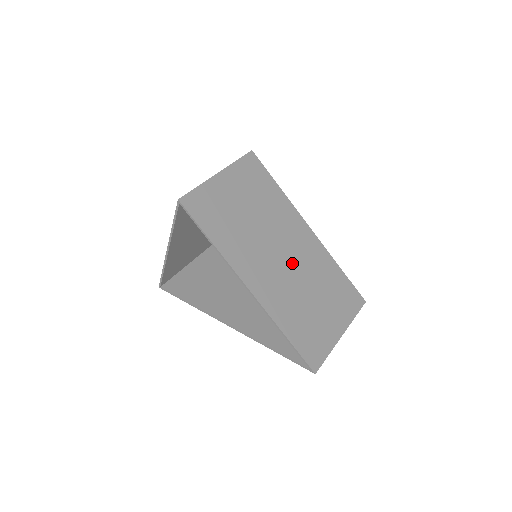
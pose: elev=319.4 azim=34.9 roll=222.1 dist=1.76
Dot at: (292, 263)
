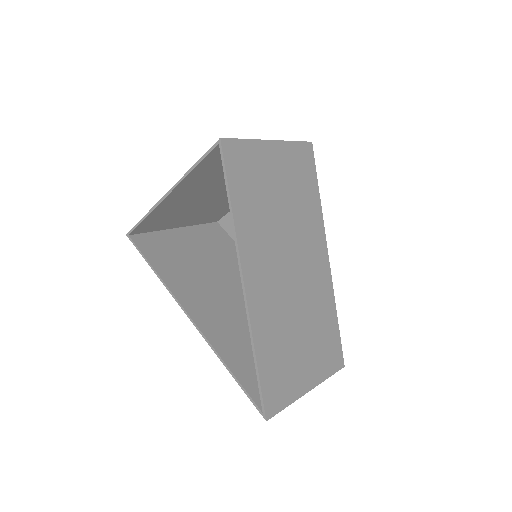
Dot at: (297, 282)
